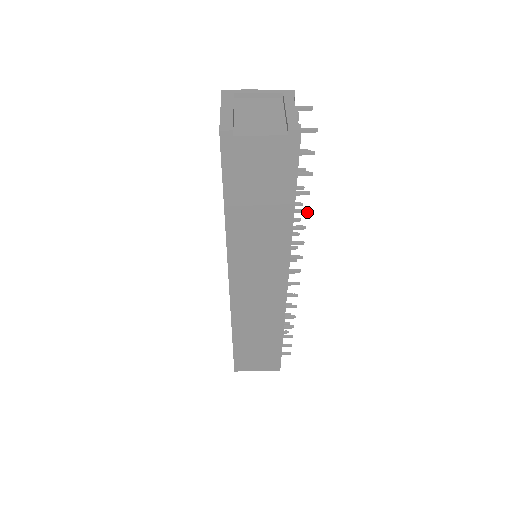
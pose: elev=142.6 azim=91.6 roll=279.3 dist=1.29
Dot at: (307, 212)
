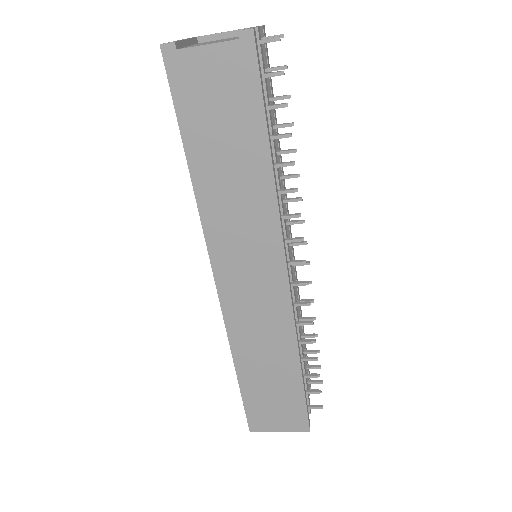
Dot at: (293, 165)
